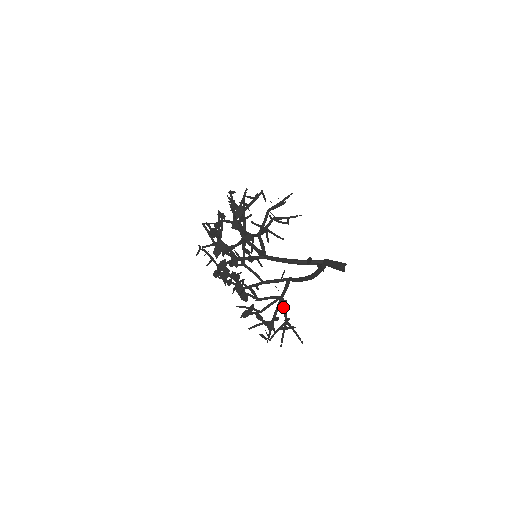
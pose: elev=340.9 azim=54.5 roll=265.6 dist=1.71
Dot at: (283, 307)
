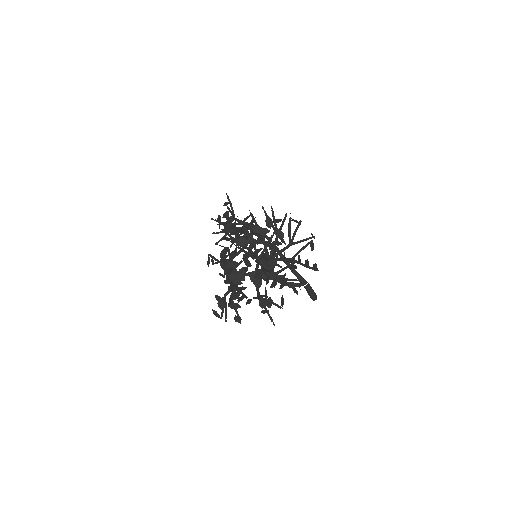
Dot at: occluded
